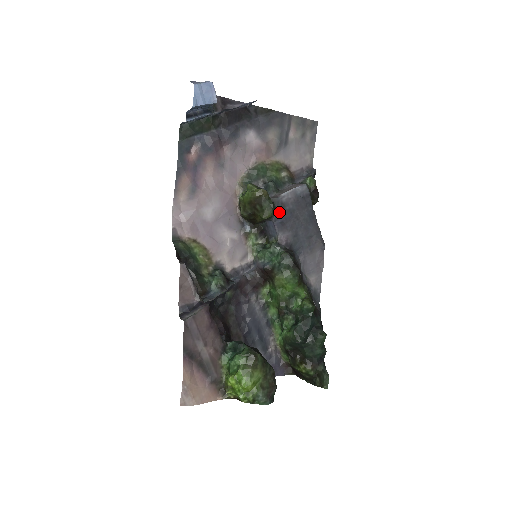
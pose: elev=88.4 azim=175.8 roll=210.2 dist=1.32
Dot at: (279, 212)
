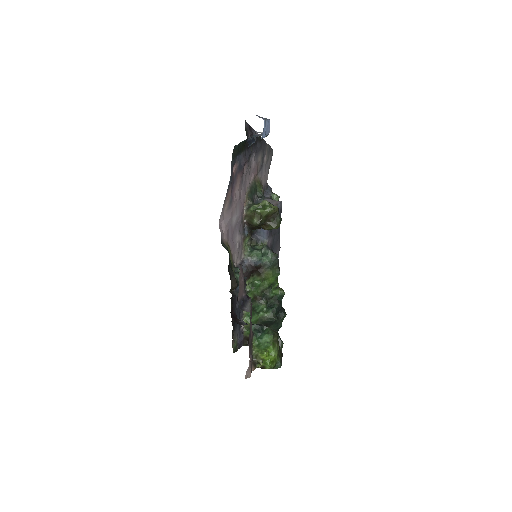
Dot at: occluded
